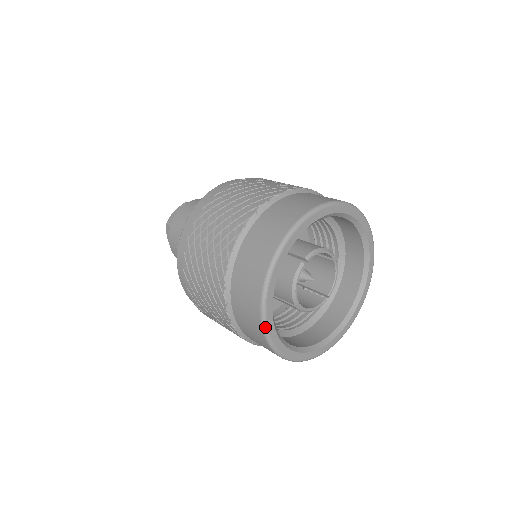
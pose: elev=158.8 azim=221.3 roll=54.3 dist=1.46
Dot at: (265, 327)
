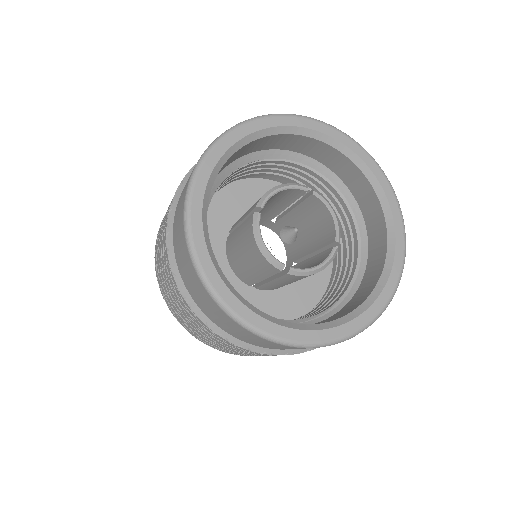
Dot at: (221, 137)
